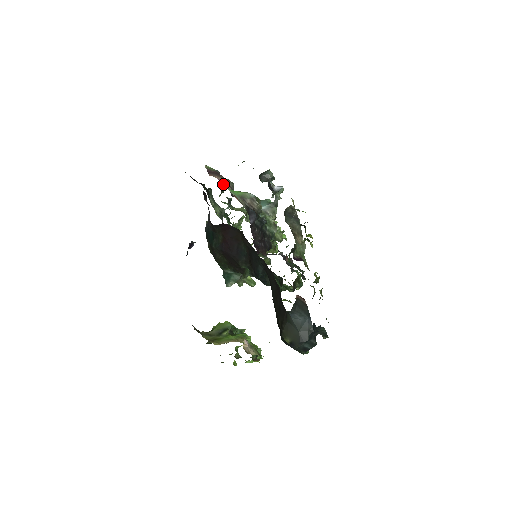
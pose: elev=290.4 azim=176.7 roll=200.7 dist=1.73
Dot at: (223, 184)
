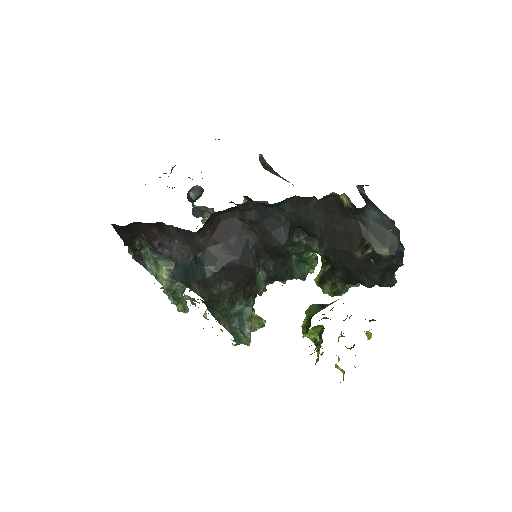
Dot at: occluded
